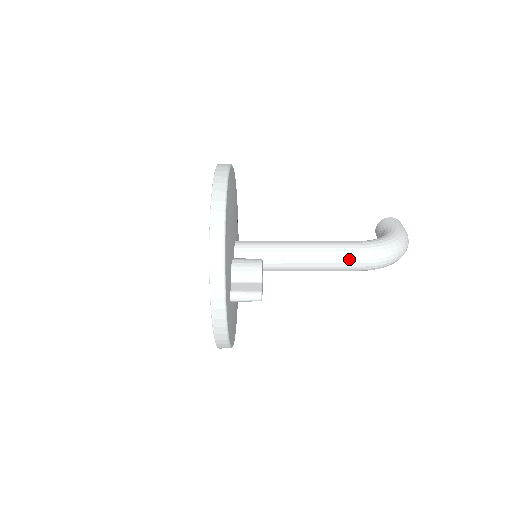
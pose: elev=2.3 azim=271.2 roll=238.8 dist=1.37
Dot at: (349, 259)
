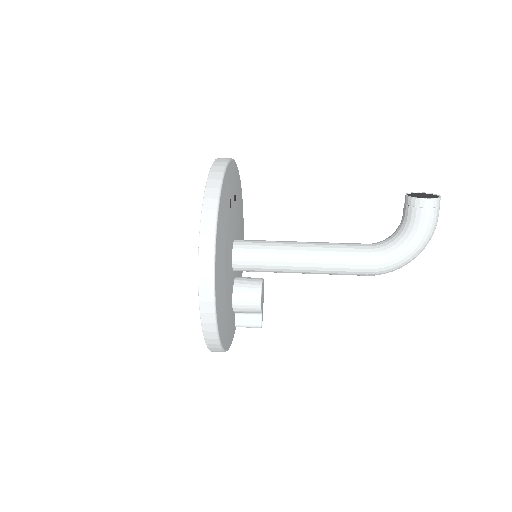
Dot at: occluded
